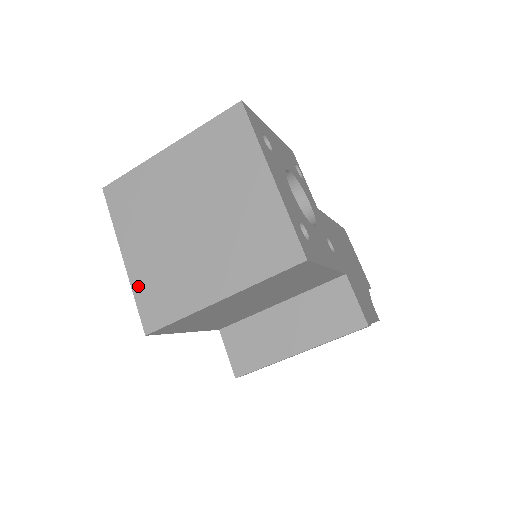
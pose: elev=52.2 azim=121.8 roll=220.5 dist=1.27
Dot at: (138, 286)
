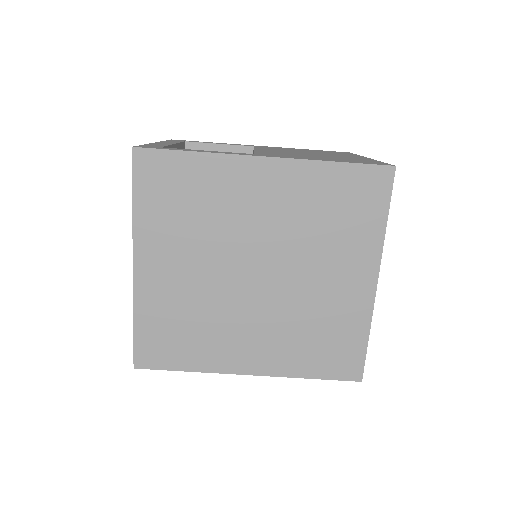
Dot at: (144, 311)
